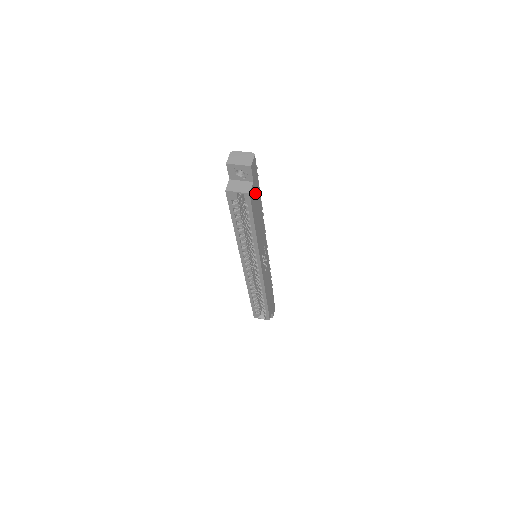
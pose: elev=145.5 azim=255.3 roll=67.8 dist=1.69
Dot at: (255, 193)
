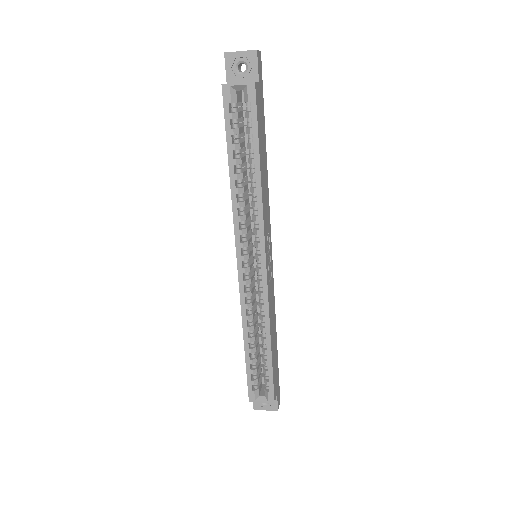
Dot at: (260, 107)
